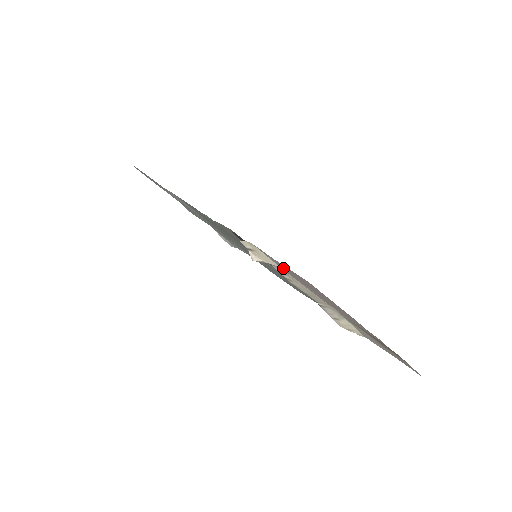
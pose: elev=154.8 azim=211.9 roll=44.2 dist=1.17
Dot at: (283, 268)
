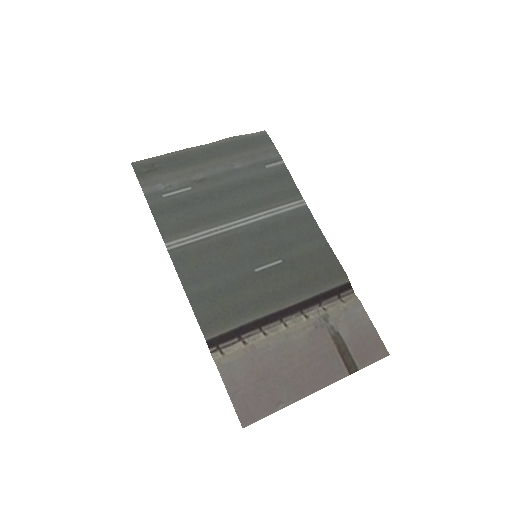
Dot at: (244, 368)
